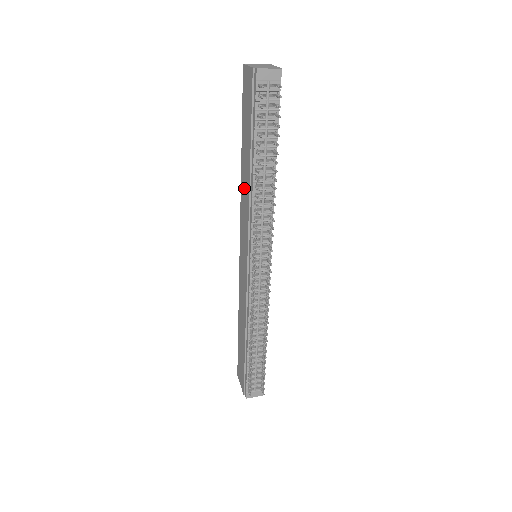
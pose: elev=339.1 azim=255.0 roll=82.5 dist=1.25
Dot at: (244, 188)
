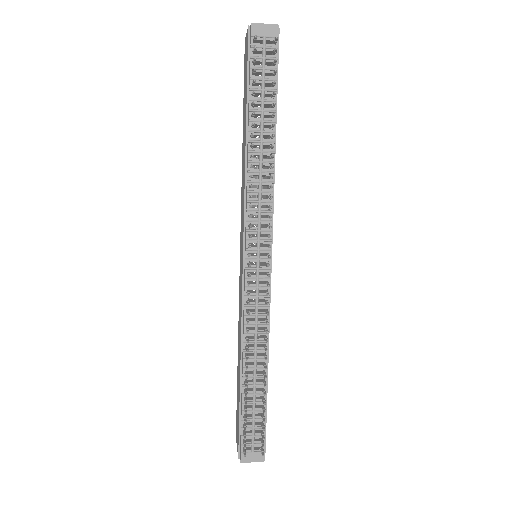
Dot at: (243, 171)
